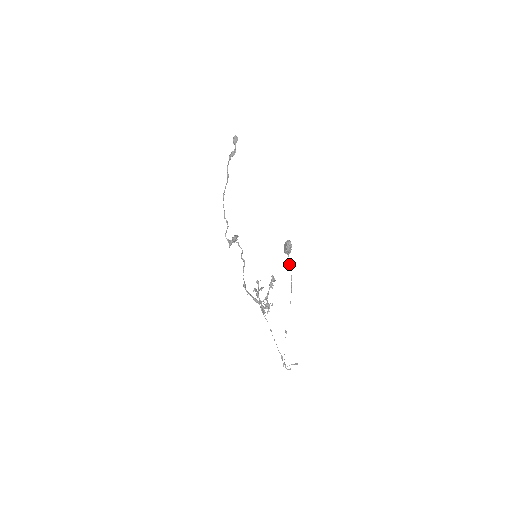
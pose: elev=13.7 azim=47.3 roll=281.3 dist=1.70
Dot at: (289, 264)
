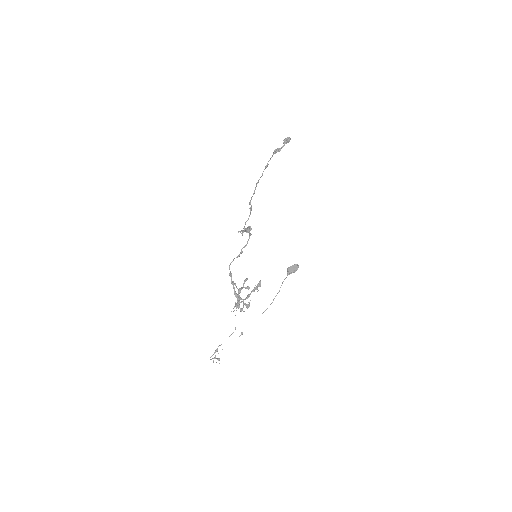
Dot at: occluded
